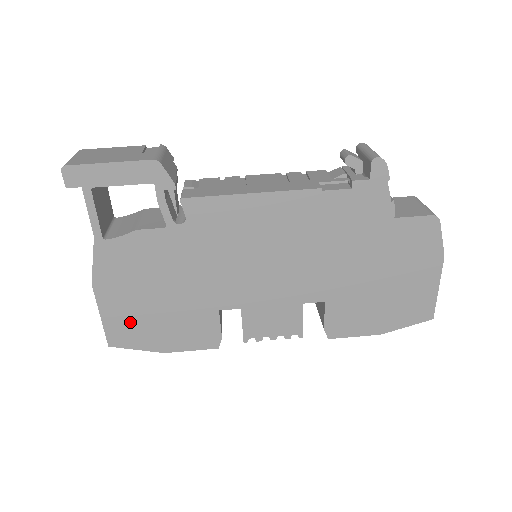
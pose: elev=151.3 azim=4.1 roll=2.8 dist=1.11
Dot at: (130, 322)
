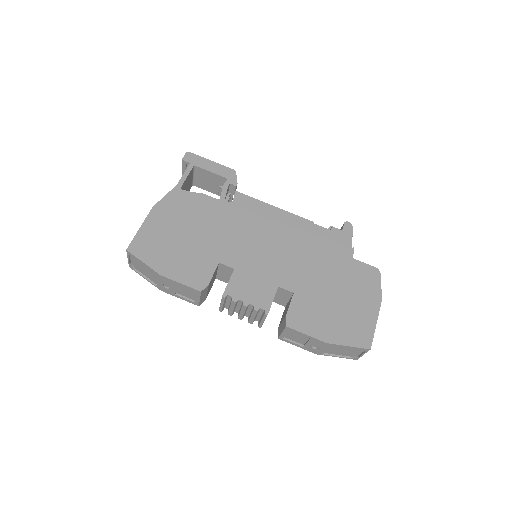
Dot at: (155, 241)
